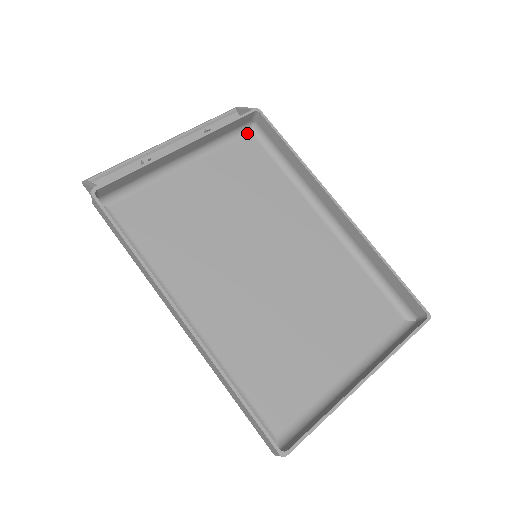
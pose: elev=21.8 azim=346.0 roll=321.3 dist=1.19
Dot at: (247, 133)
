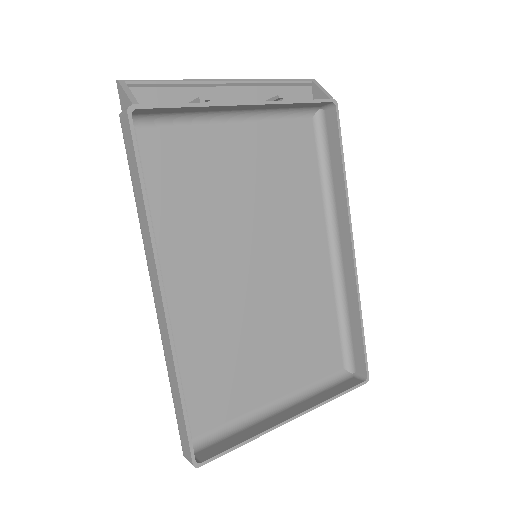
Dot at: (309, 115)
